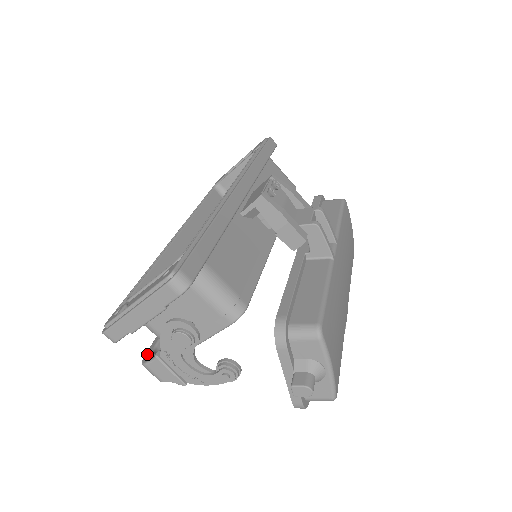
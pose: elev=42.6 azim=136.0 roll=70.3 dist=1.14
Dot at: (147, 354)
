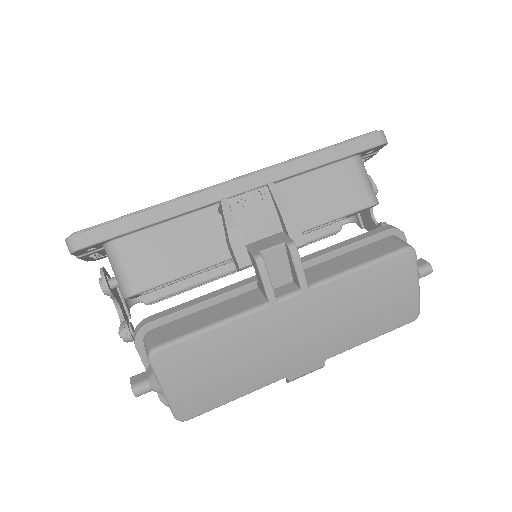
Dot at: occluded
